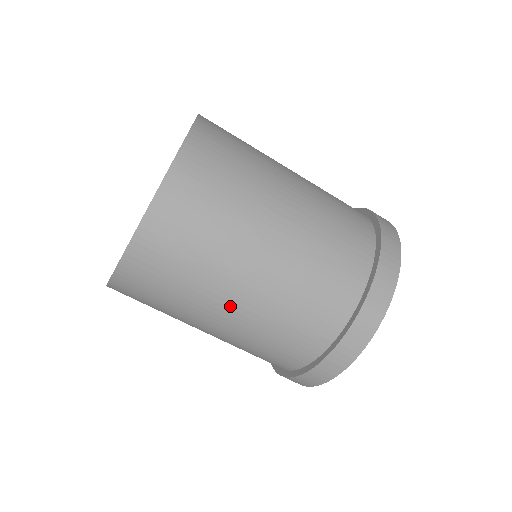
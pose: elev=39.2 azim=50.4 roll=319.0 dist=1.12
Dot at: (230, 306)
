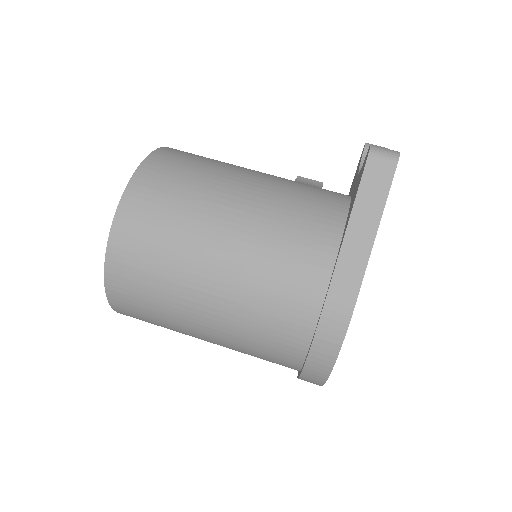
Dot at: occluded
